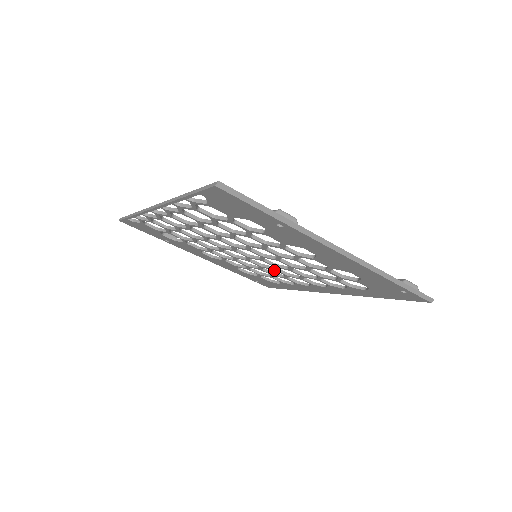
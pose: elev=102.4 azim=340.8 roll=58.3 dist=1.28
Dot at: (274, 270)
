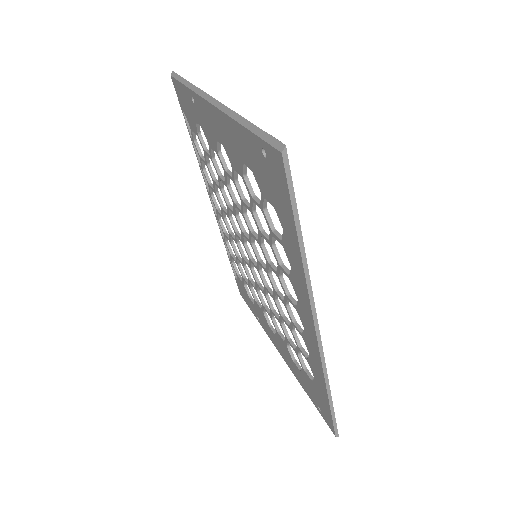
Dot at: (276, 294)
